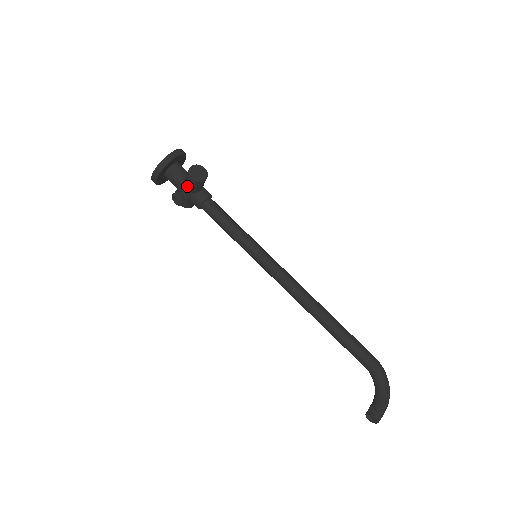
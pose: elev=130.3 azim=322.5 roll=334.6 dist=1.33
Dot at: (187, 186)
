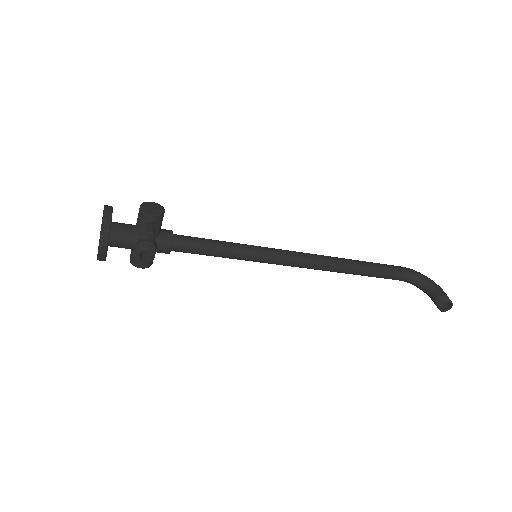
Dot at: (153, 227)
